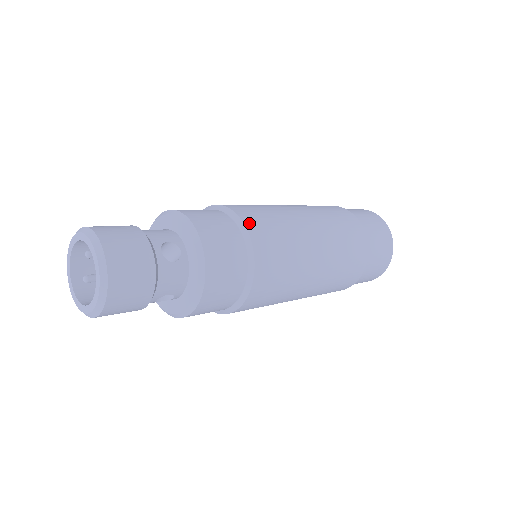
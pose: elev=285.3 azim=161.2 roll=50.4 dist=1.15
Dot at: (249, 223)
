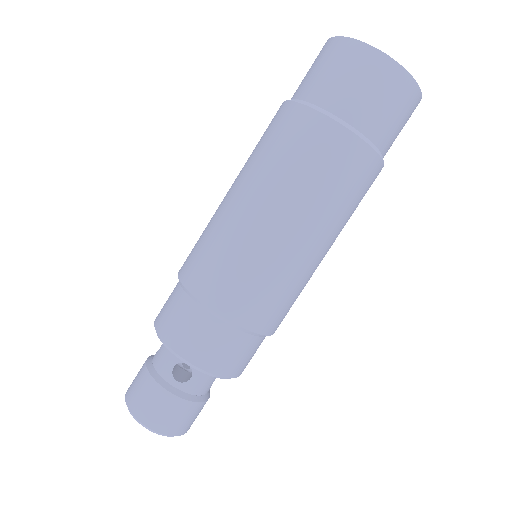
Dot at: (210, 299)
